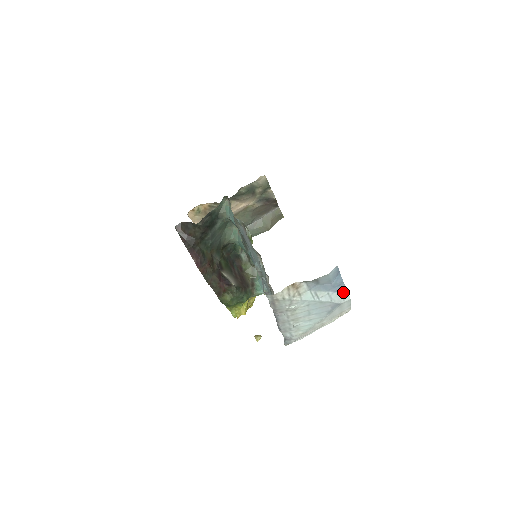
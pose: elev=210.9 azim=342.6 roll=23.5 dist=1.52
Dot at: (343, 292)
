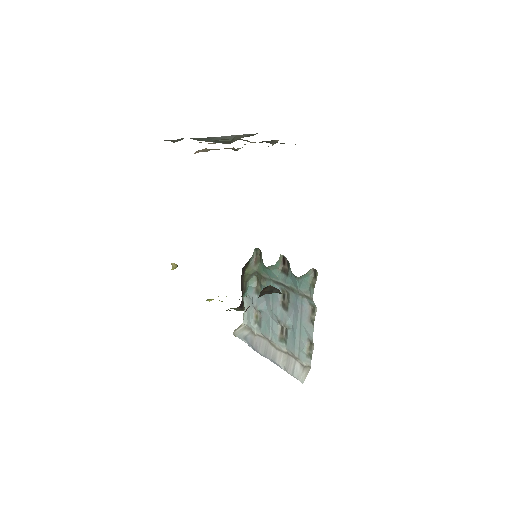
Dot at: occluded
